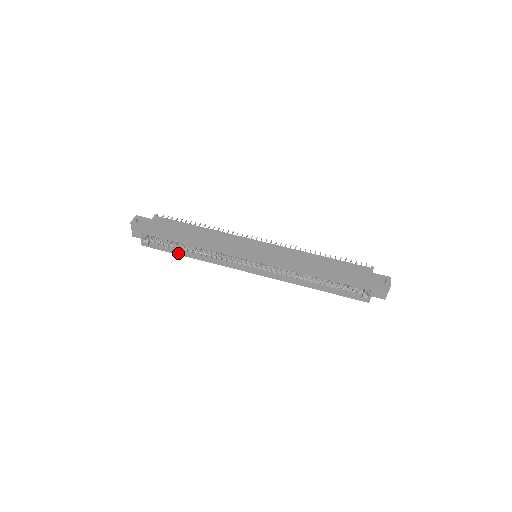
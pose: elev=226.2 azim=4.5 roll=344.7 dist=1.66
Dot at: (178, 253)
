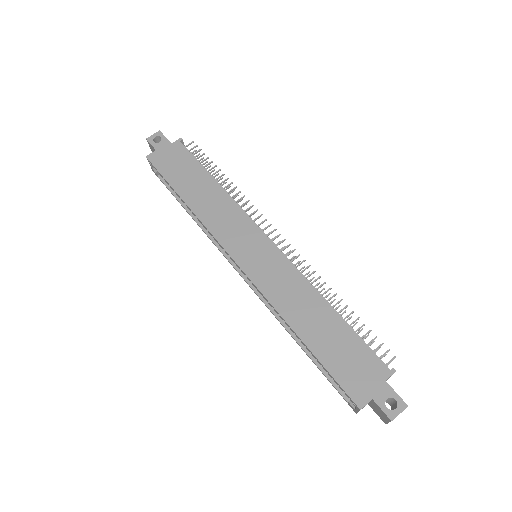
Dot at: (179, 202)
